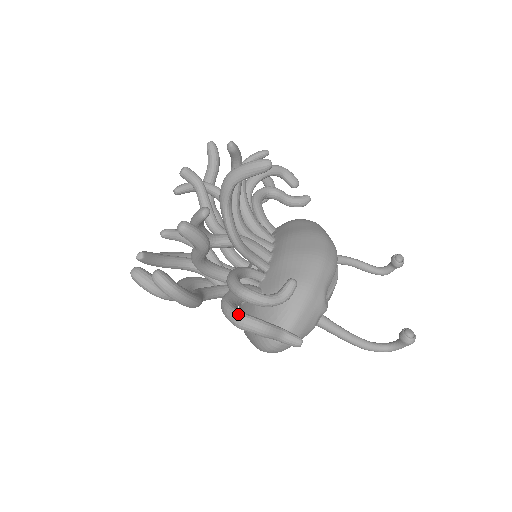
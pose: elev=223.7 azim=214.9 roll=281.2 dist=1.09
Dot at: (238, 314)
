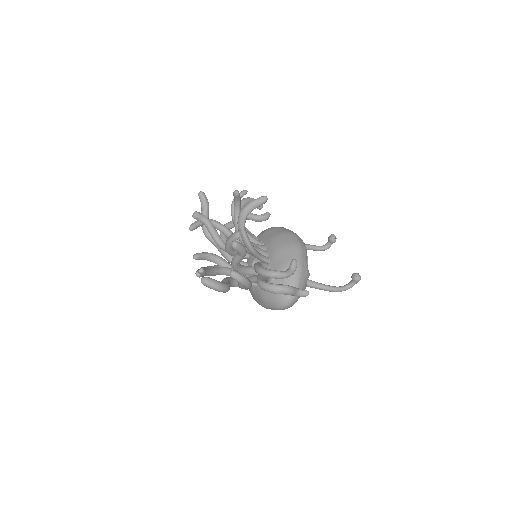
Dot at: (274, 285)
